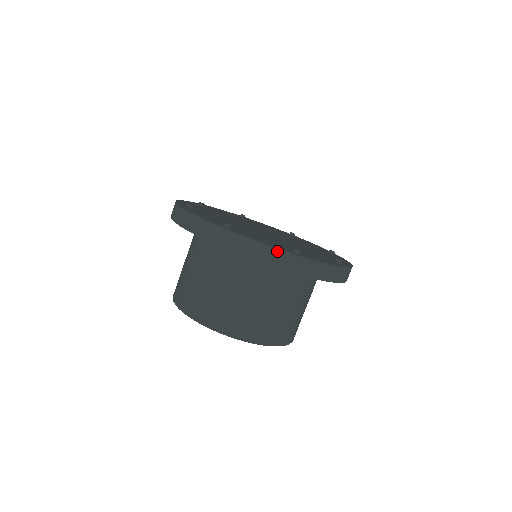
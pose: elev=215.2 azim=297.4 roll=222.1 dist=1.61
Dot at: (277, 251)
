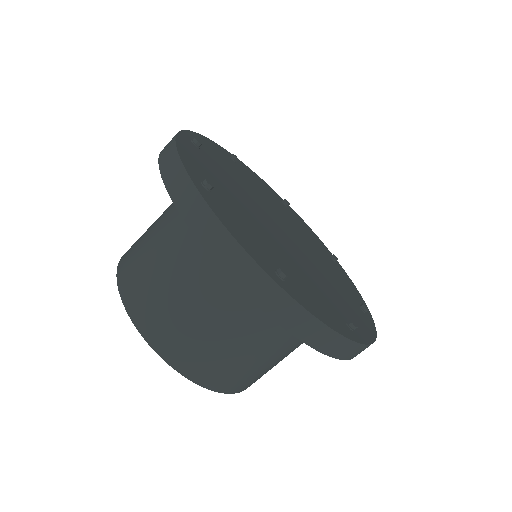
Dot at: (245, 256)
